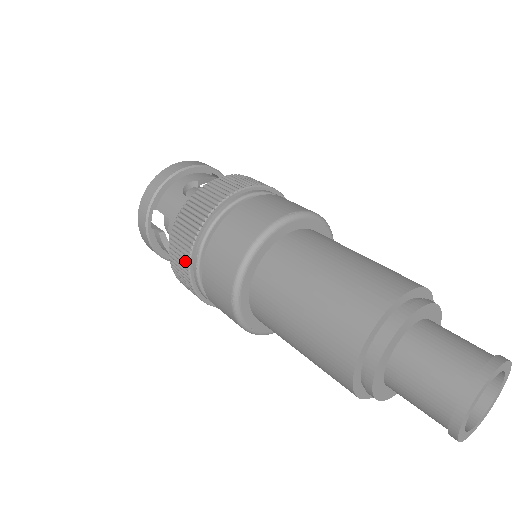
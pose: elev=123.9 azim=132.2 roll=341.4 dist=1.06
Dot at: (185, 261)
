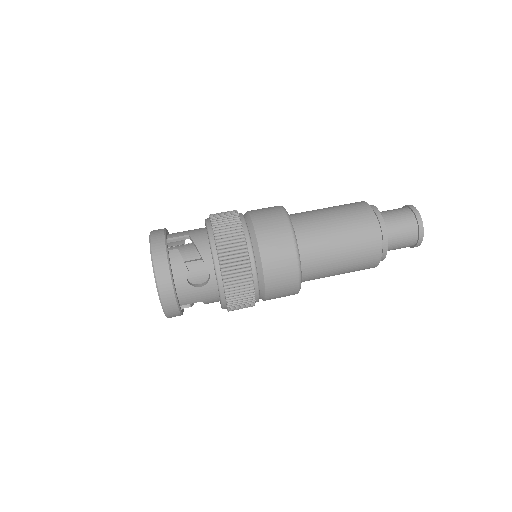
Dot at: occluded
